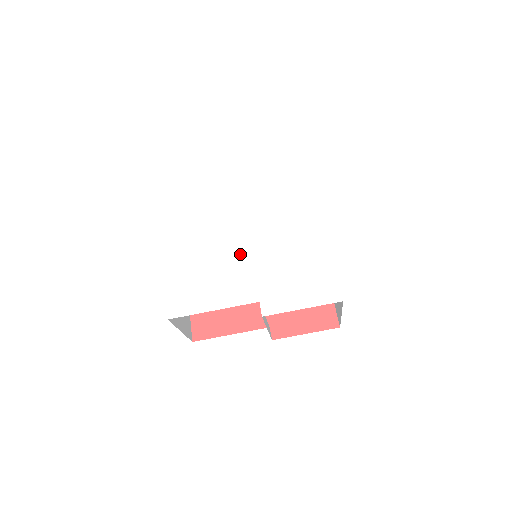
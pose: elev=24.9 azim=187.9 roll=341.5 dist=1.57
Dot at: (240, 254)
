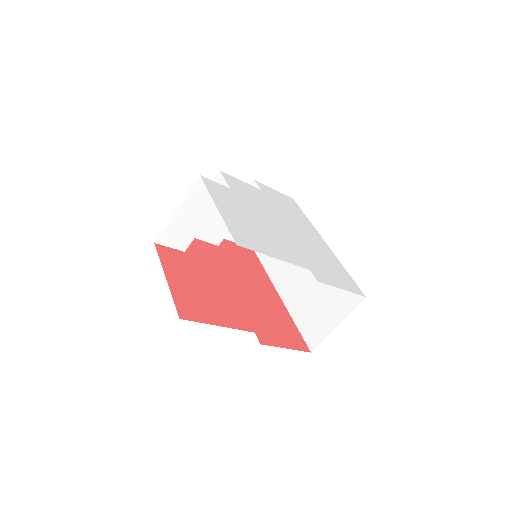
Dot at: (279, 231)
